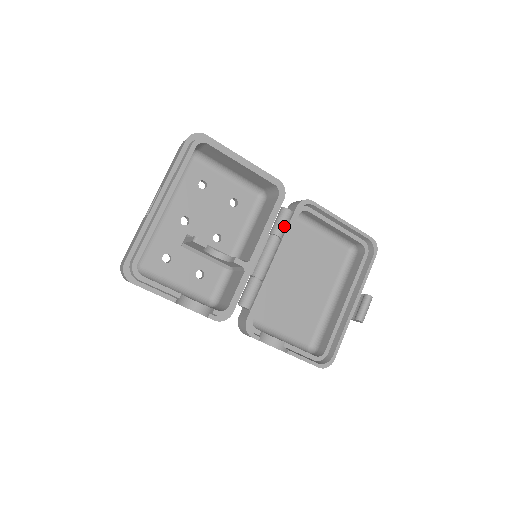
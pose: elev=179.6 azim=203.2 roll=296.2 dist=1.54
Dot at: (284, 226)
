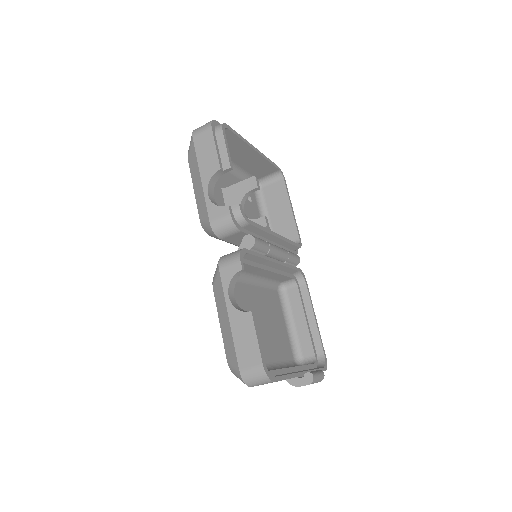
Dot at: (294, 257)
